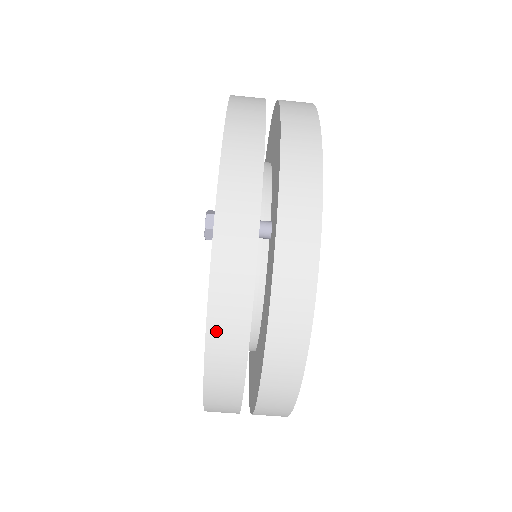
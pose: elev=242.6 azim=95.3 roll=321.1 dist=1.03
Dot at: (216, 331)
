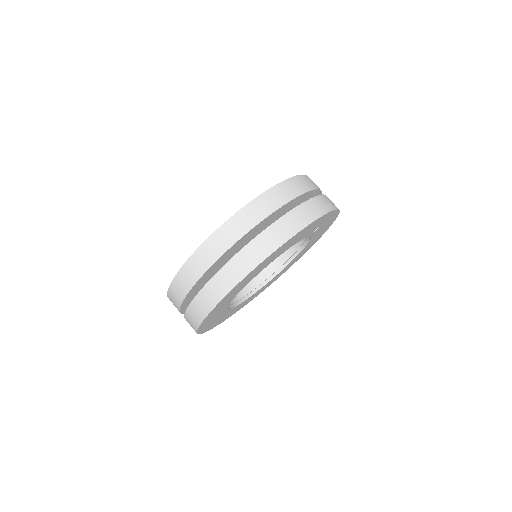
Dot at: (284, 186)
